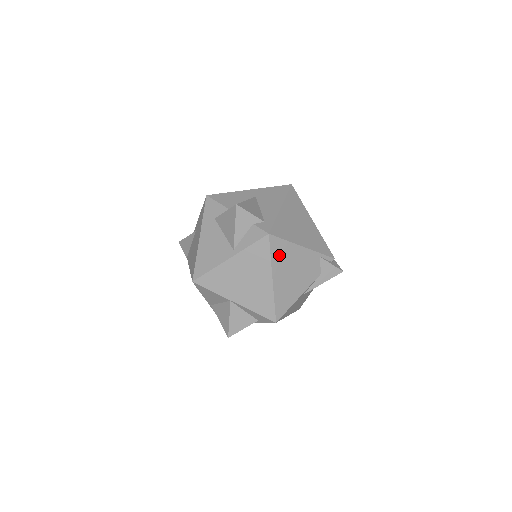
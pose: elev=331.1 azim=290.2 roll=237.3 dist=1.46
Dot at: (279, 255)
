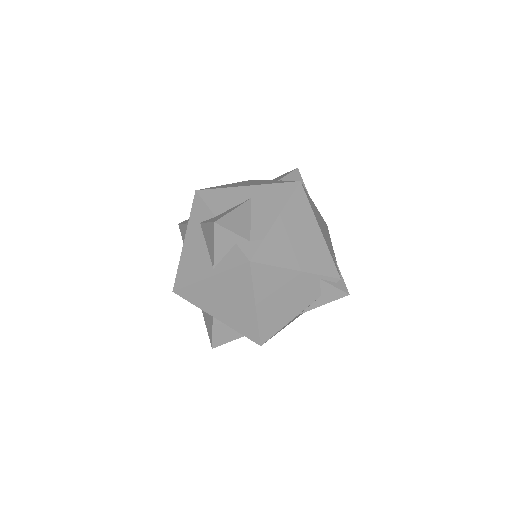
Dot at: (264, 282)
